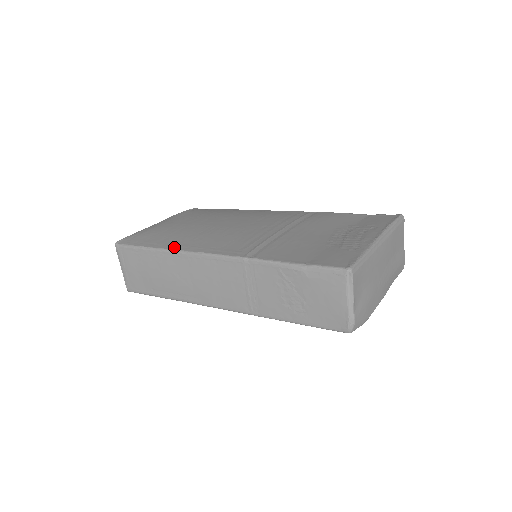
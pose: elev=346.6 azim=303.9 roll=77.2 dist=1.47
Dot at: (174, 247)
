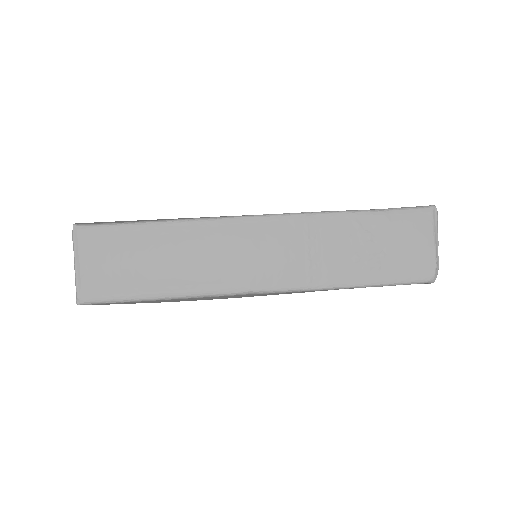
Dot at: (189, 218)
